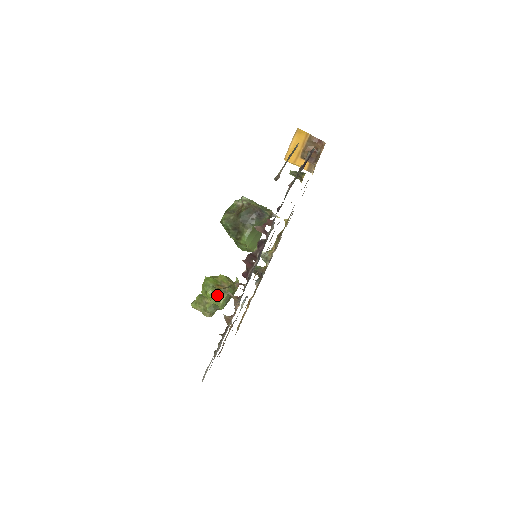
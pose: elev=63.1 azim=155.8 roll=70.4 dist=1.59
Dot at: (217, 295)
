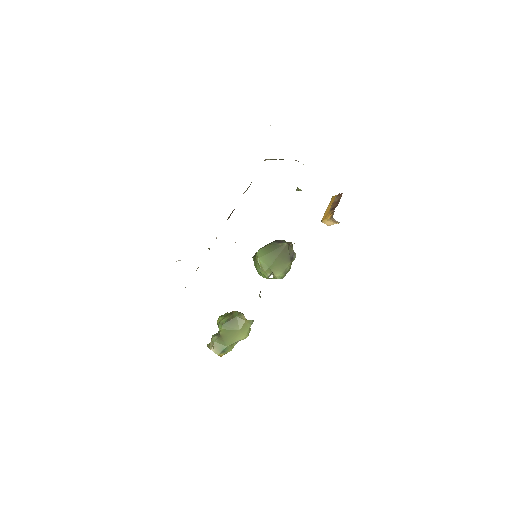
Dot at: (224, 317)
